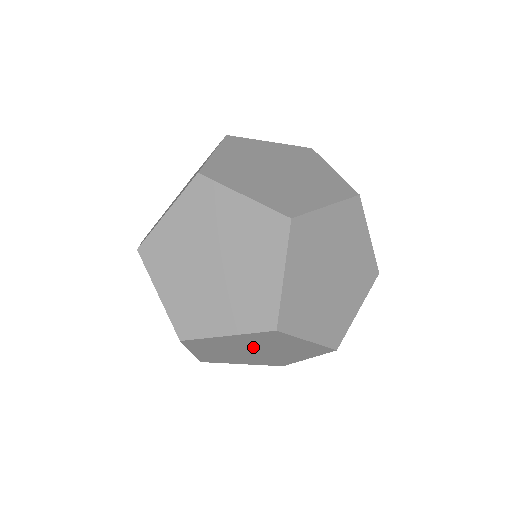
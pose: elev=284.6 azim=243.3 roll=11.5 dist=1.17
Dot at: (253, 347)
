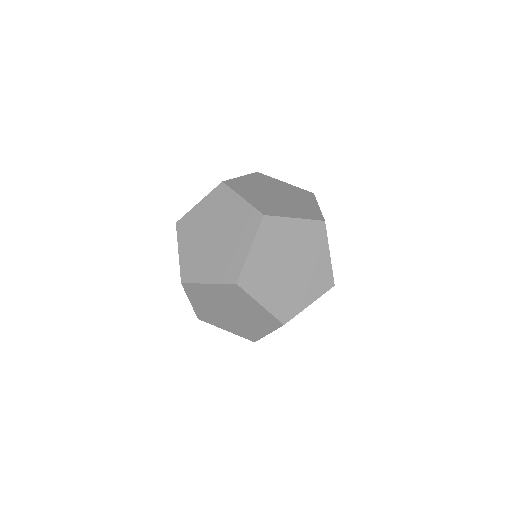
Dot at: occluded
